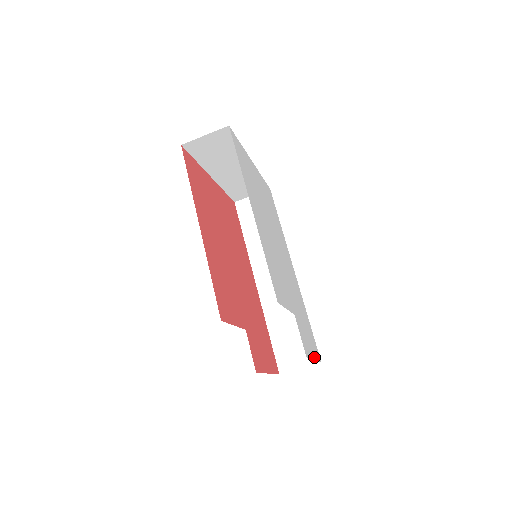
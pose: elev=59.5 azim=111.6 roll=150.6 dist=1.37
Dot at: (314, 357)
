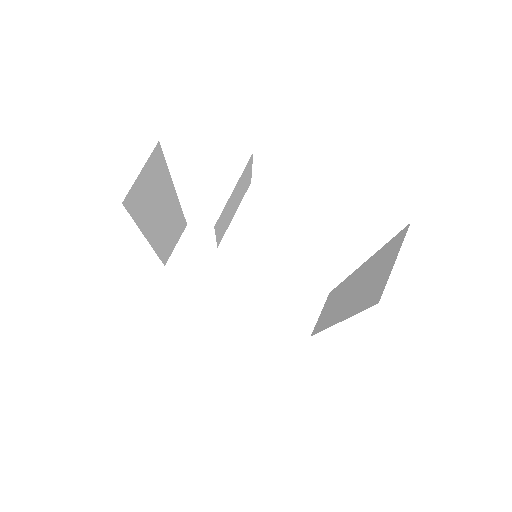
Dot at: occluded
